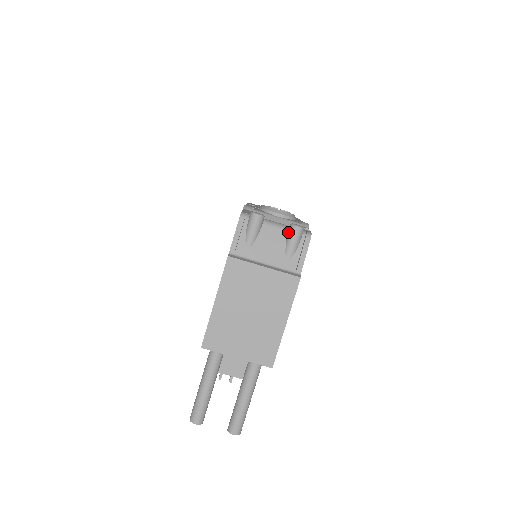
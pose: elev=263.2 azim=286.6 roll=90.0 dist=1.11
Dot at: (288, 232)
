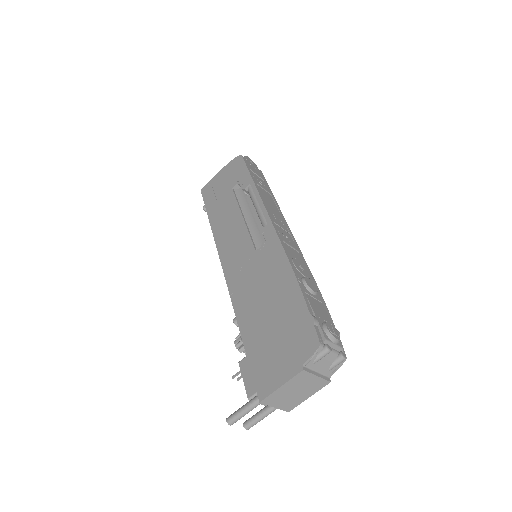
Dot at: (337, 358)
